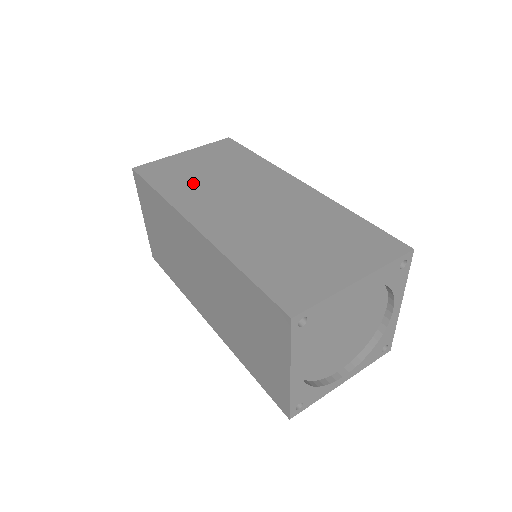
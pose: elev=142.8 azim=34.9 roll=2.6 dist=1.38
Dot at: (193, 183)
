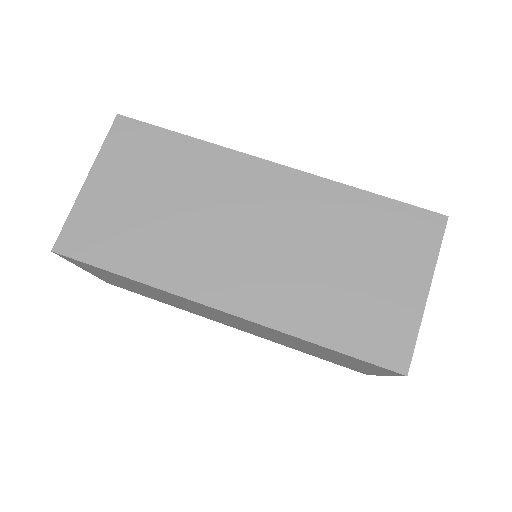
Dot at: (156, 237)
